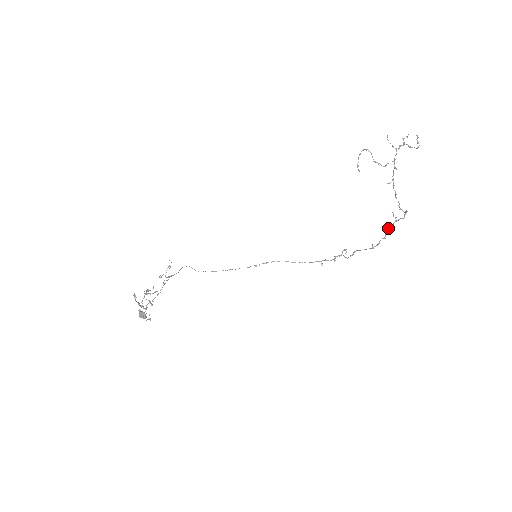
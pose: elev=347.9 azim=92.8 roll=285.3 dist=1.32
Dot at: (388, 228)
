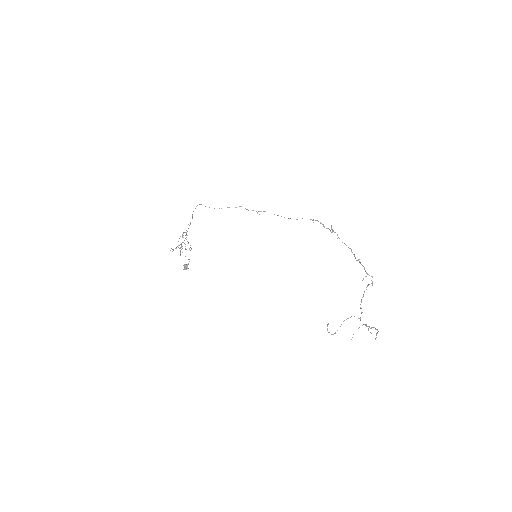
Dot at: occluded
